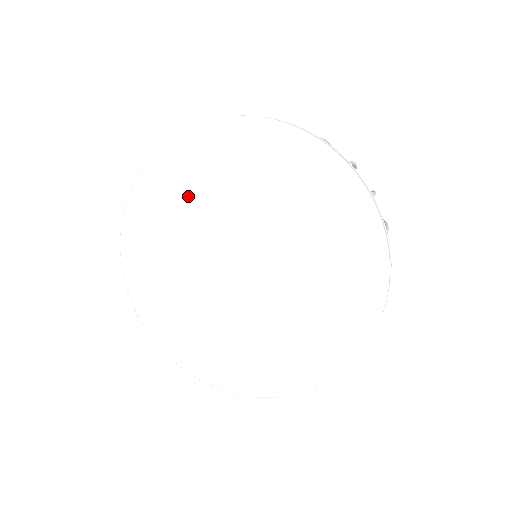
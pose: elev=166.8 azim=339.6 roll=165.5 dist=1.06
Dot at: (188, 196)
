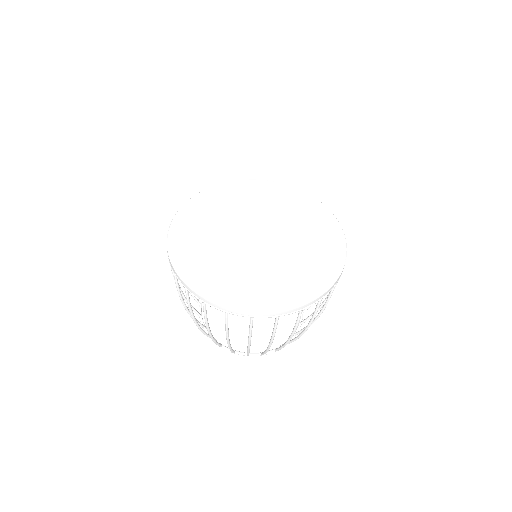
Dot at: (209, 219)
